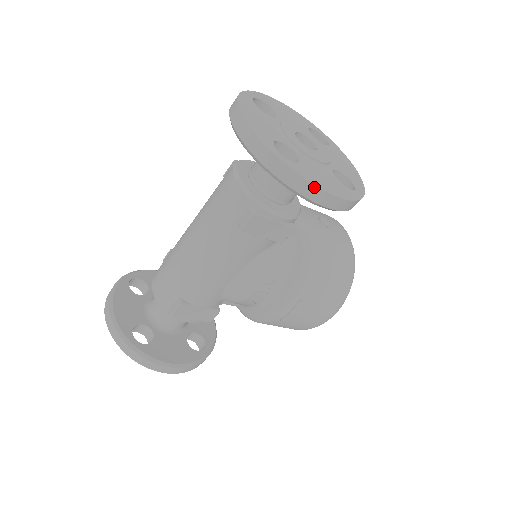
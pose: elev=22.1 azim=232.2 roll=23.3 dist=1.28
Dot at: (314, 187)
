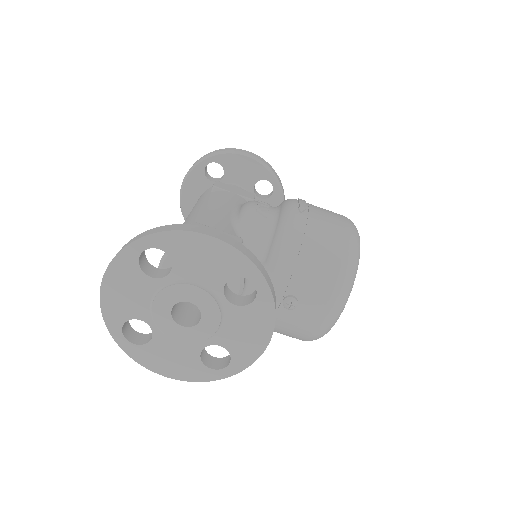
Dot at: (235, 149)
